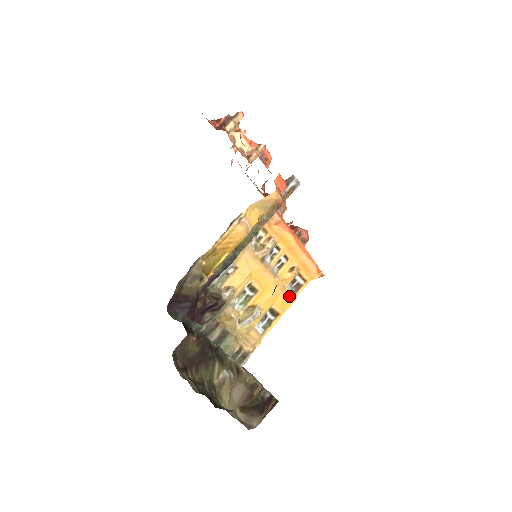
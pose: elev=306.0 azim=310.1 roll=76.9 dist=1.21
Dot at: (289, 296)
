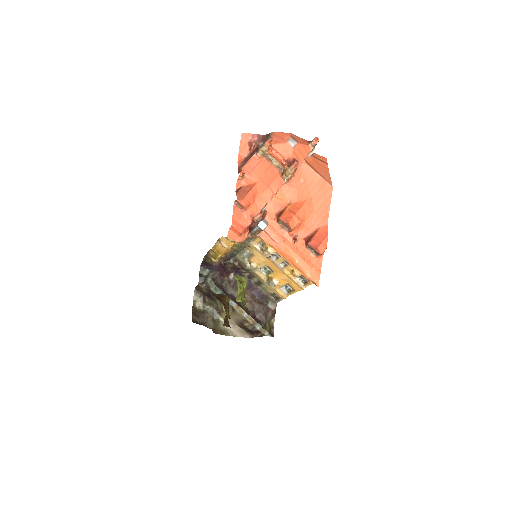
Dot at: (298, 284)
